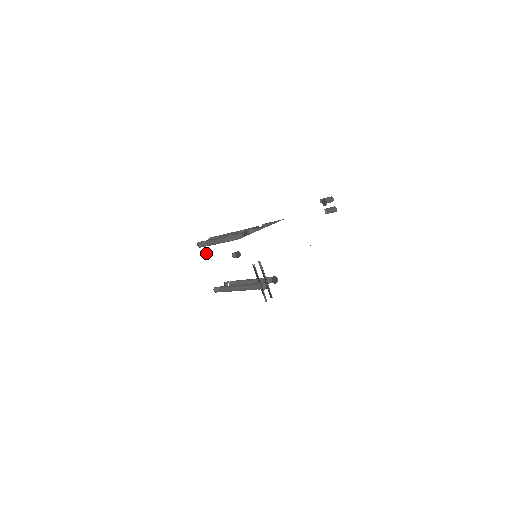
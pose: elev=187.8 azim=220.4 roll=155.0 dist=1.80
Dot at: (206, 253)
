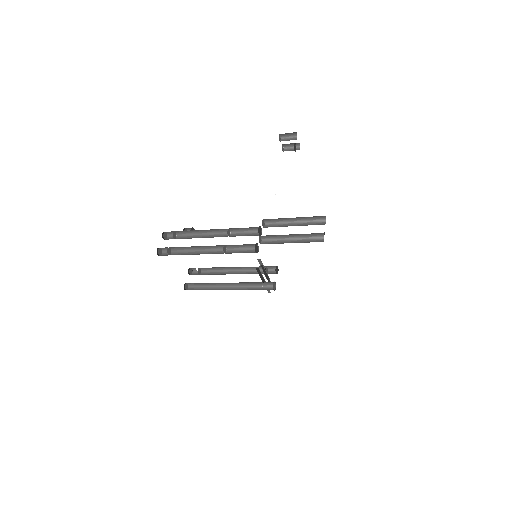
Dot at: (245, 311)
